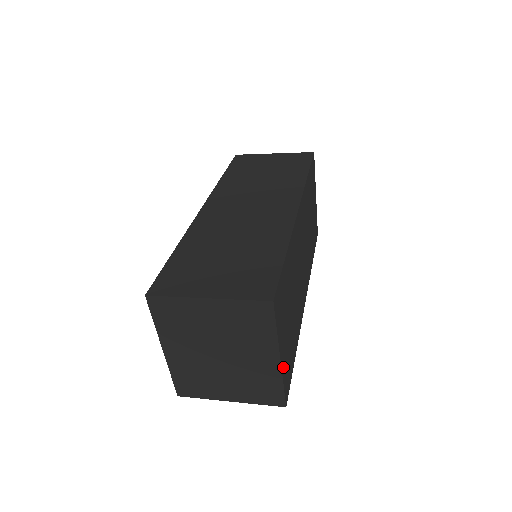
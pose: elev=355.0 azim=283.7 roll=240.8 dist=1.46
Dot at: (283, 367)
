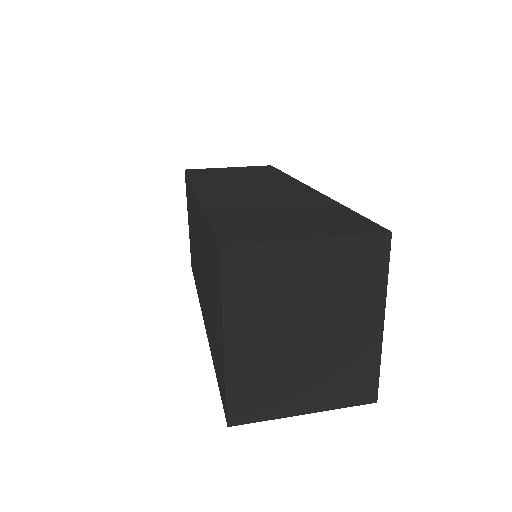
Dot at: occluded
